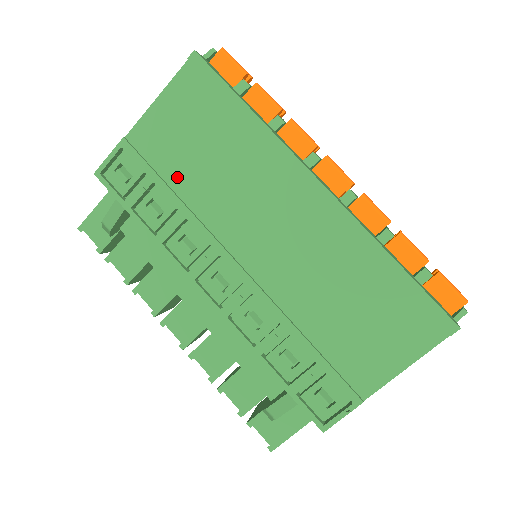
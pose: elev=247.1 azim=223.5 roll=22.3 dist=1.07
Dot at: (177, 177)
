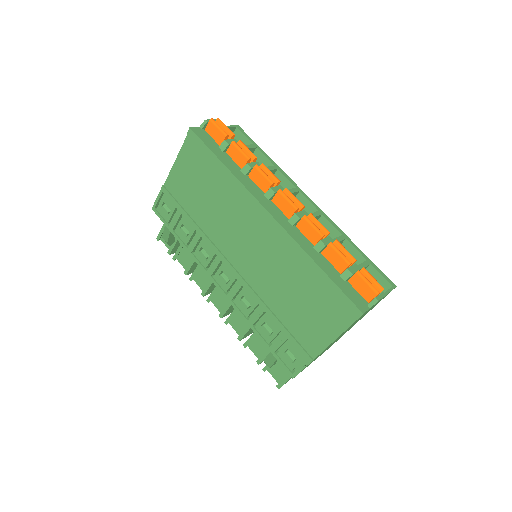
Dot at: (193, 210)
